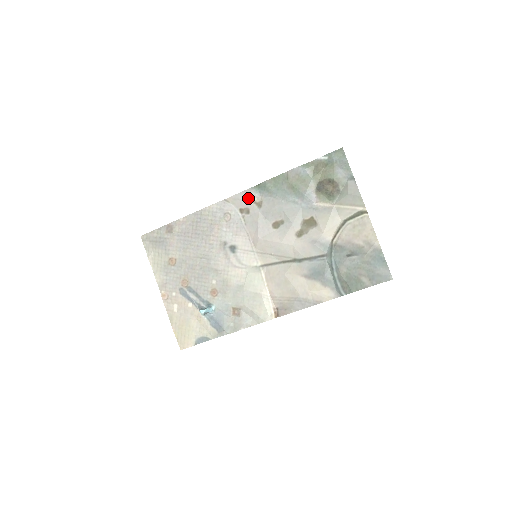
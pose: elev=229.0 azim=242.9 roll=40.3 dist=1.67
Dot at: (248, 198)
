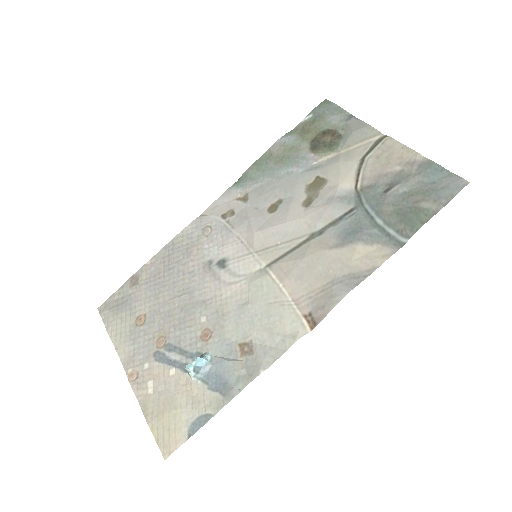
Dot at: (229, 199)
